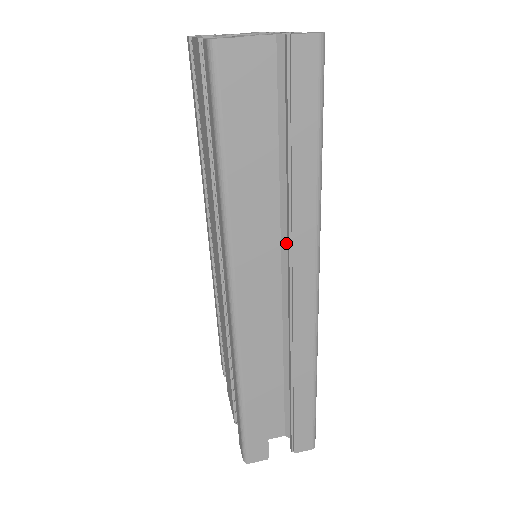
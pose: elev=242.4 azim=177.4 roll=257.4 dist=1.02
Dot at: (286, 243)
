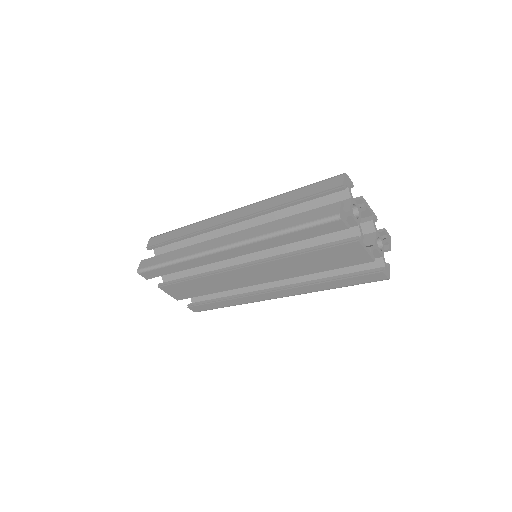
Dot at: occluded
